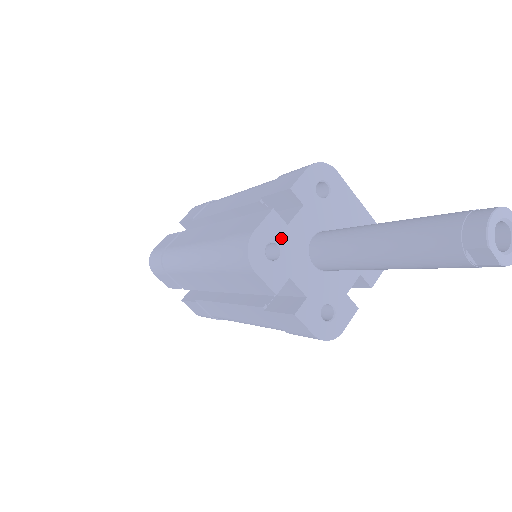
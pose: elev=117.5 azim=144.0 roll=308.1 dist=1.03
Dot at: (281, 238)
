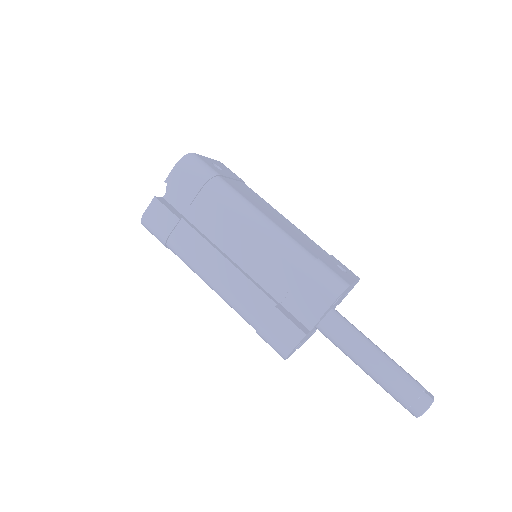
Dot at: (304, 338)
